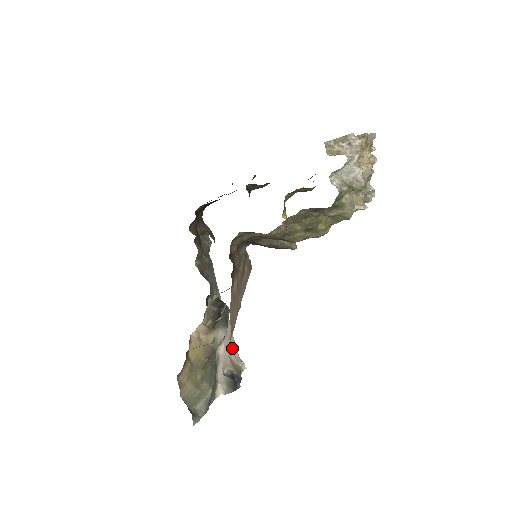
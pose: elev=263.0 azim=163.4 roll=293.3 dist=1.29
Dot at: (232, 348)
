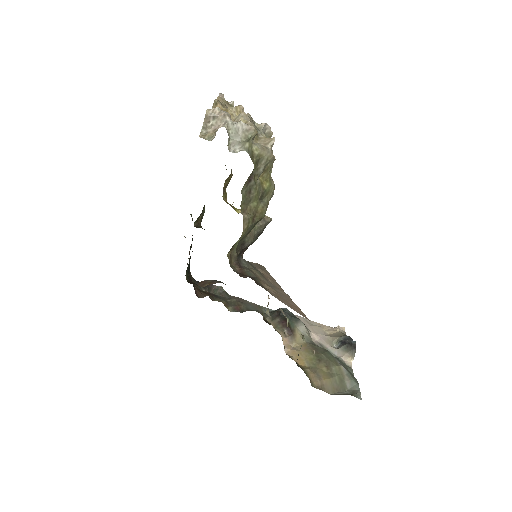
Dot at: (320, 328)
